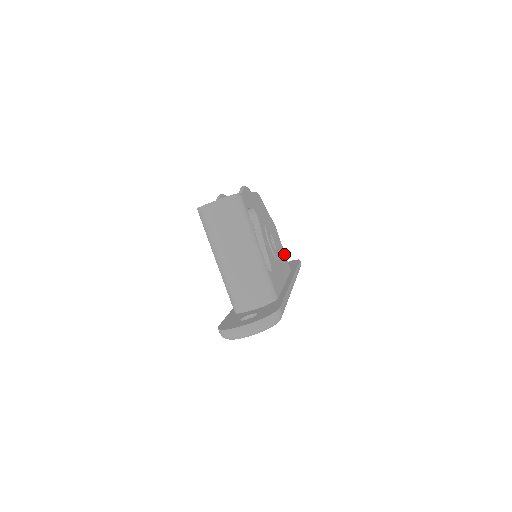
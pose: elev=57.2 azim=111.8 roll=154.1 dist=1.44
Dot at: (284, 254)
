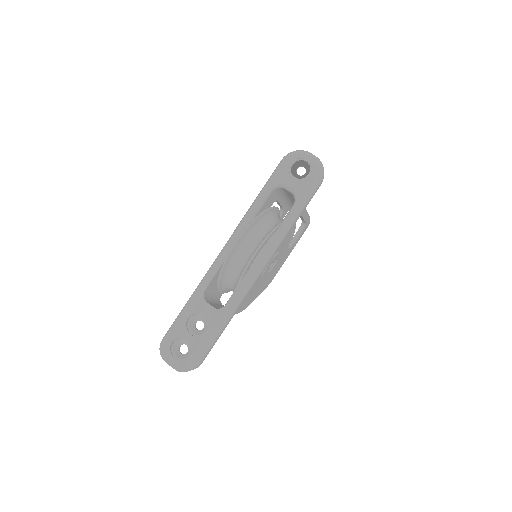
Dot at: occluded
